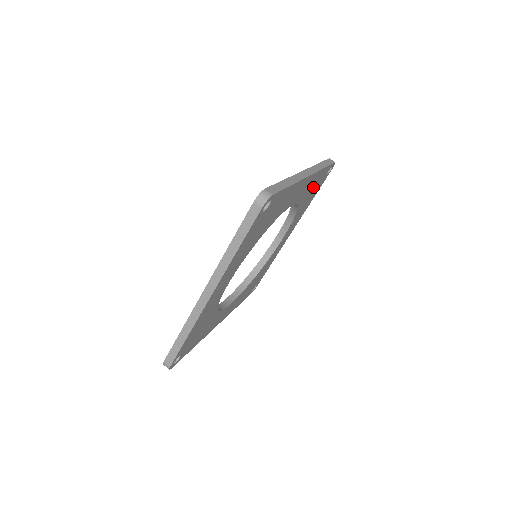
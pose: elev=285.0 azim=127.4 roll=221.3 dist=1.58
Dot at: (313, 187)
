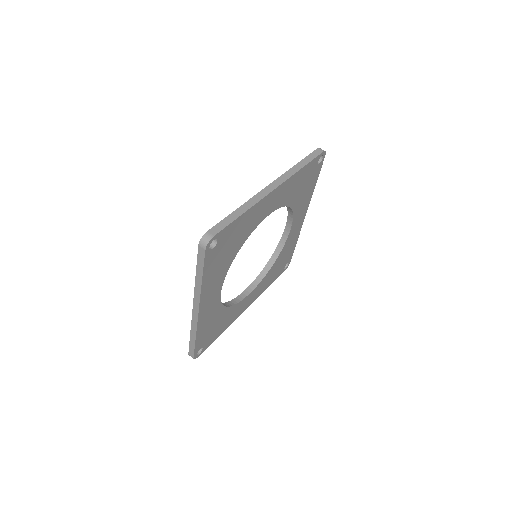
Dot at: (300, 184)
